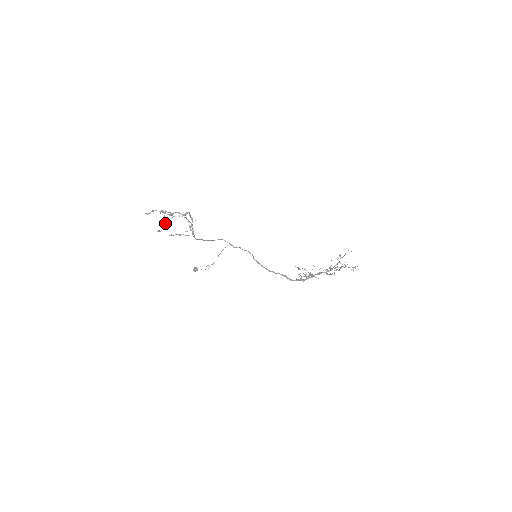
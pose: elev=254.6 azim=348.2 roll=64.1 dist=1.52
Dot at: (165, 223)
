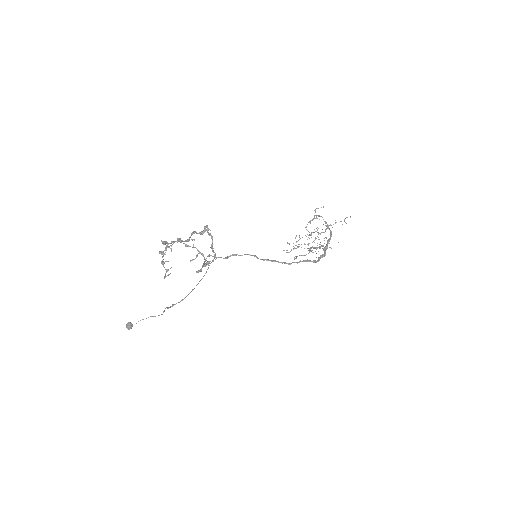
Dot at: (161, 262)
